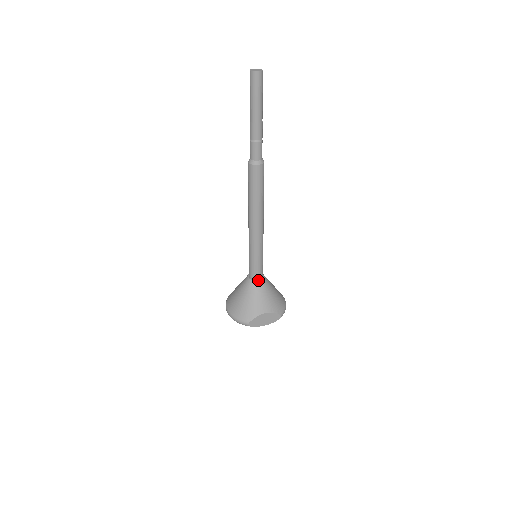
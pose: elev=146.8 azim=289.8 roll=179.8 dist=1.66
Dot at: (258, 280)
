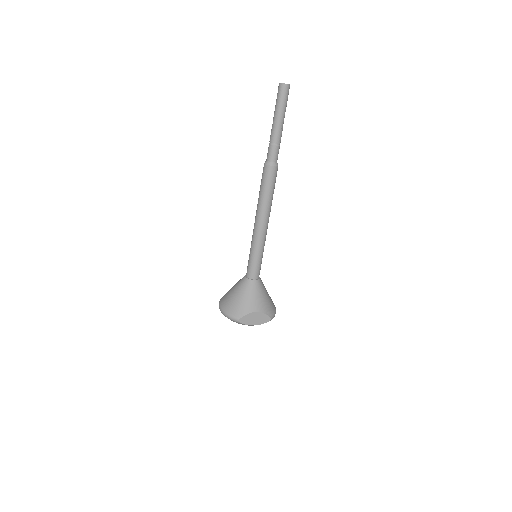
Dot at: (254, 280)
